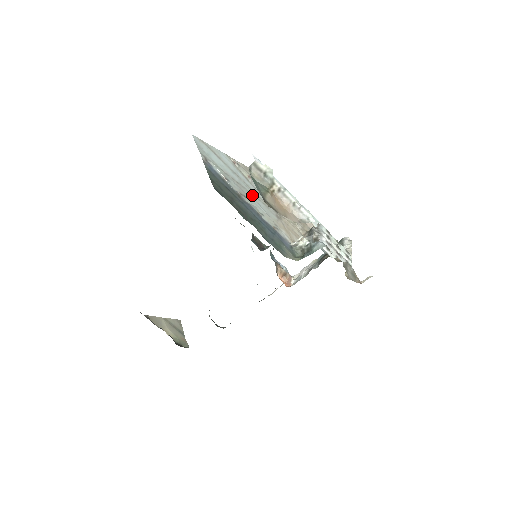
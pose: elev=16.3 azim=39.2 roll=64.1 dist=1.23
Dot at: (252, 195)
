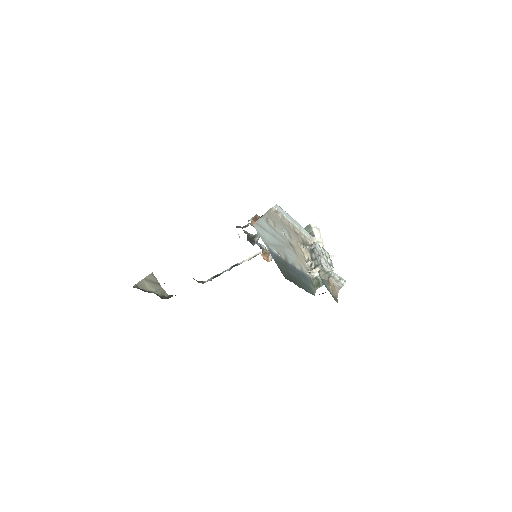
Dot at: (284, 248)
